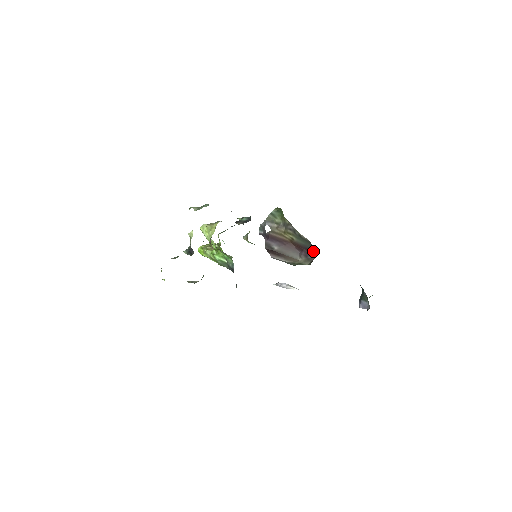
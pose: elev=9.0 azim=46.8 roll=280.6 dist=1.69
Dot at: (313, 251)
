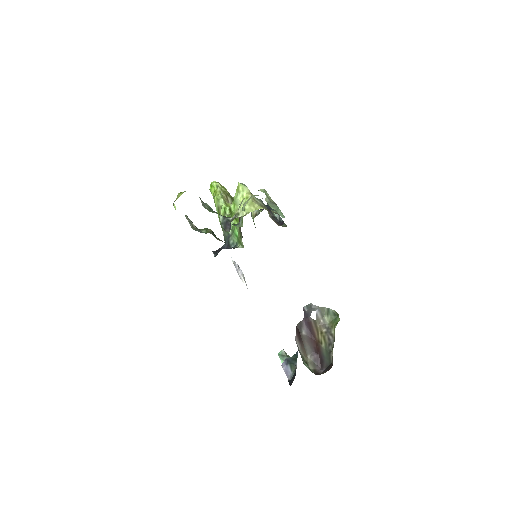
Dot at: (324, 365)
